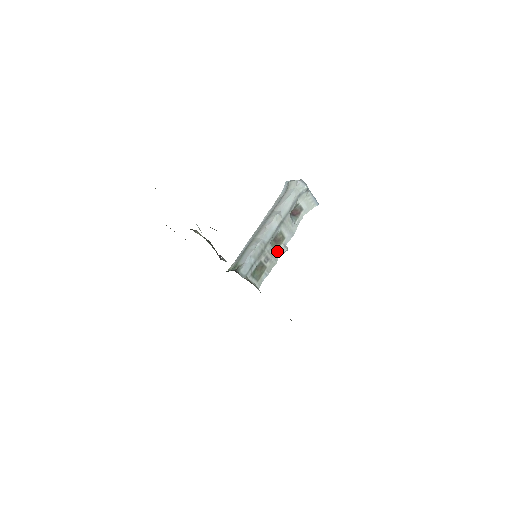
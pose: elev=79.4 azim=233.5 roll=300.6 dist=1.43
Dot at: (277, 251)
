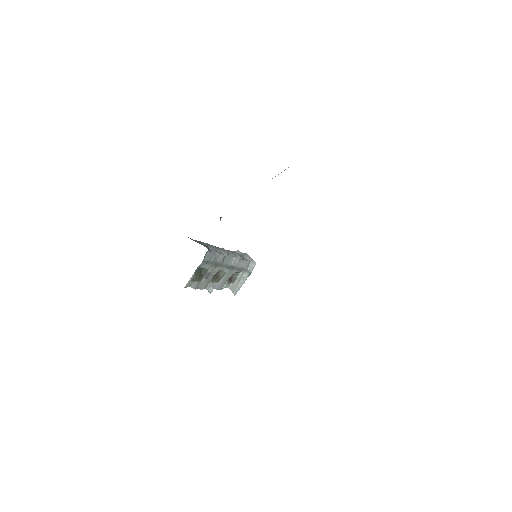
Dot at: (211, 282)
